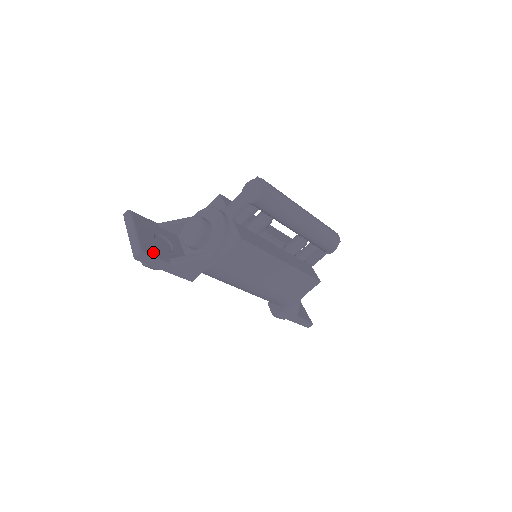
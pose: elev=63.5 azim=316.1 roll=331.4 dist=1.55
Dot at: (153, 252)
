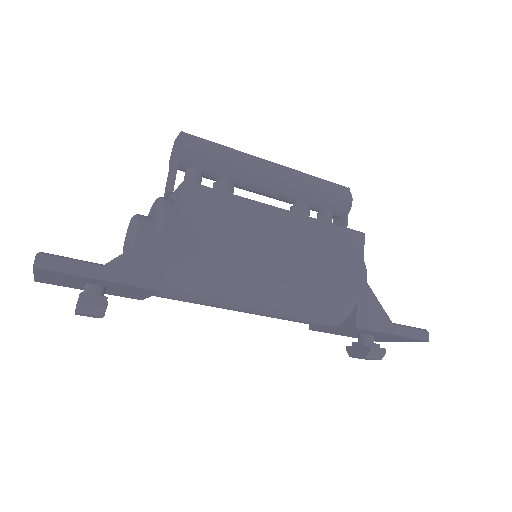
Dot at: occluded
